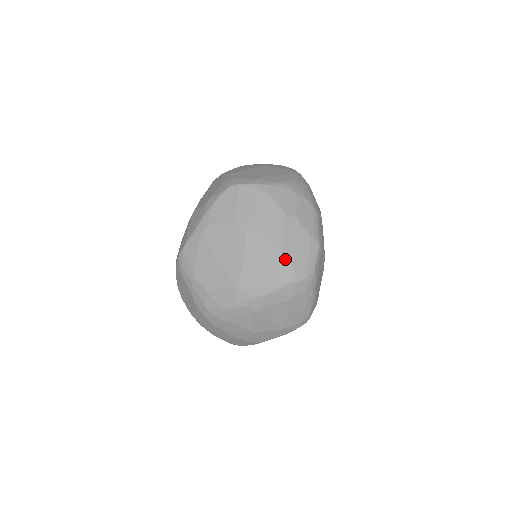
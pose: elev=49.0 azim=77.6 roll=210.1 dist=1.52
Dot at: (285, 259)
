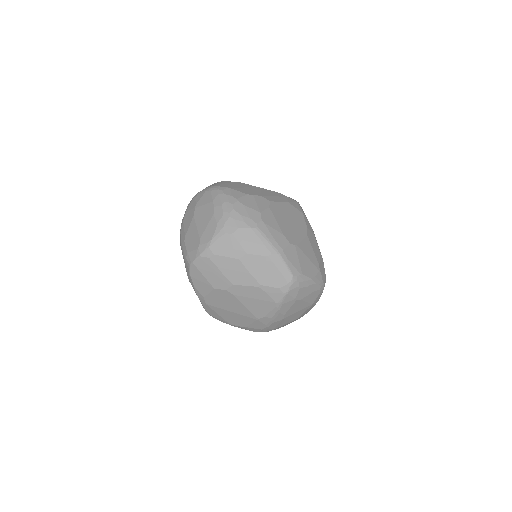
Dot at: (266, 288)
